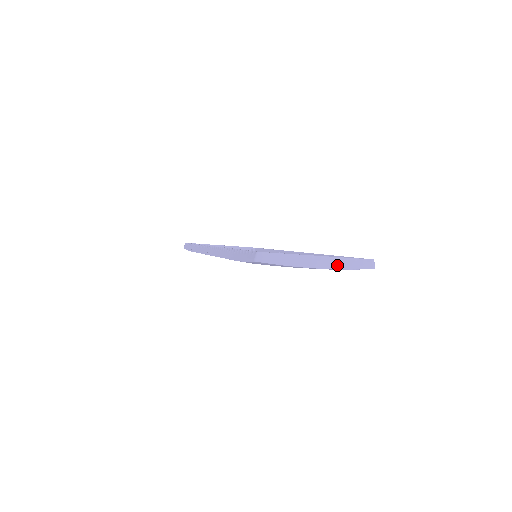
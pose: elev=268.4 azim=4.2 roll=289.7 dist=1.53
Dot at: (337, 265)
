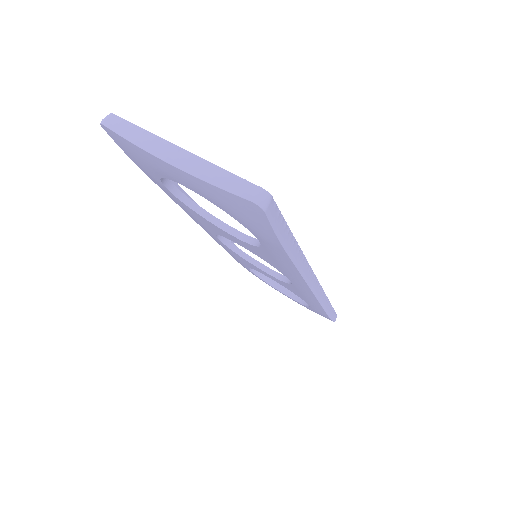
Dot at: (196, 169)
